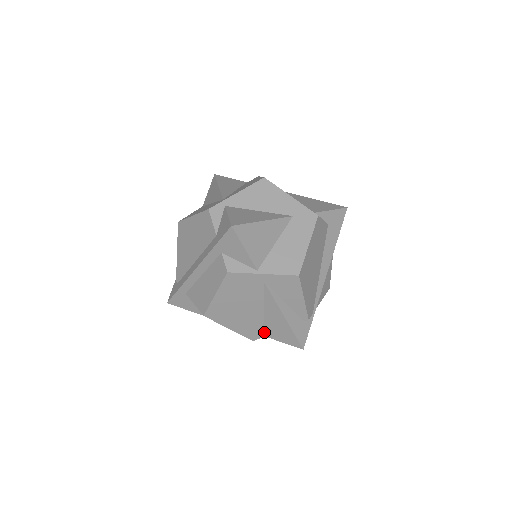
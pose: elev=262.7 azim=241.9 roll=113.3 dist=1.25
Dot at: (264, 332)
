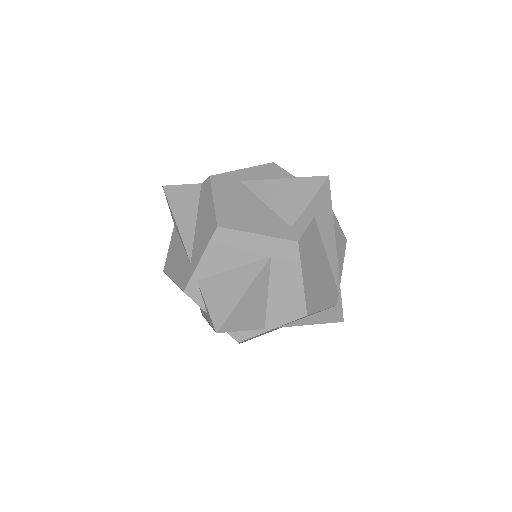
Dot at: occluded
